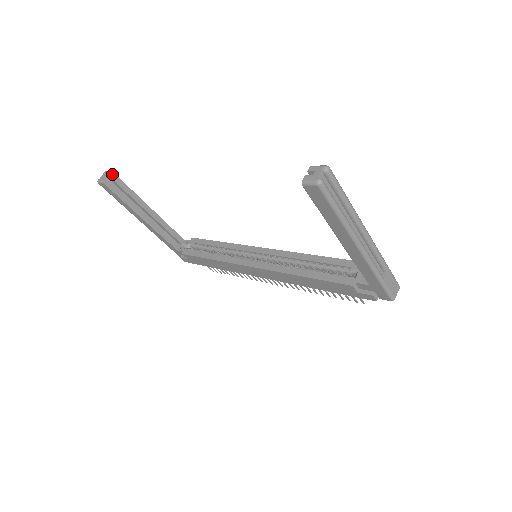
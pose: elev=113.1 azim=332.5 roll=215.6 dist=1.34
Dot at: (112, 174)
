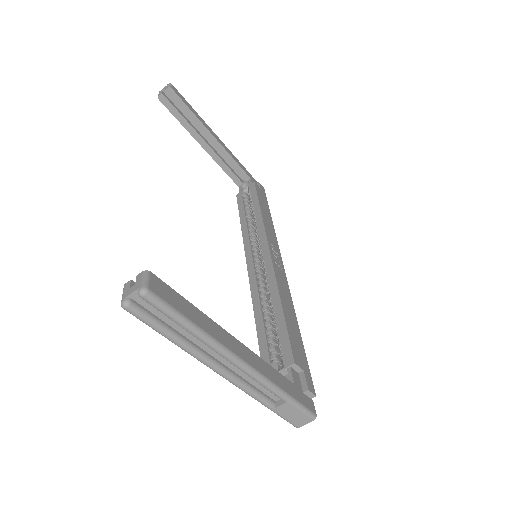
Dot at: (171, 91)
